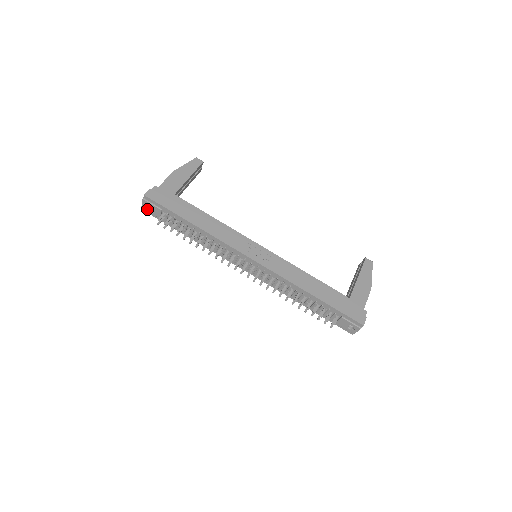
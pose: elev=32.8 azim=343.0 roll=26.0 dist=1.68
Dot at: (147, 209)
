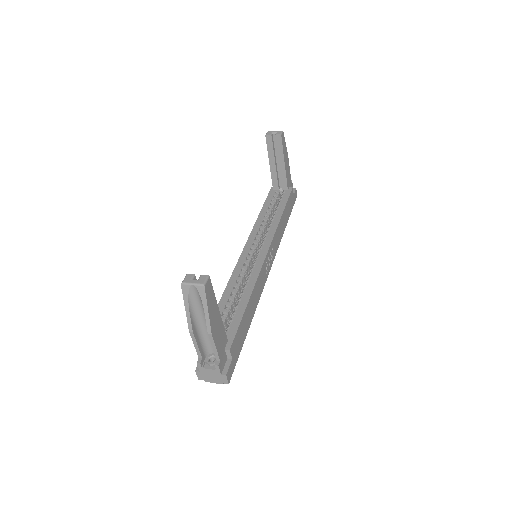
Dot at: occluded
